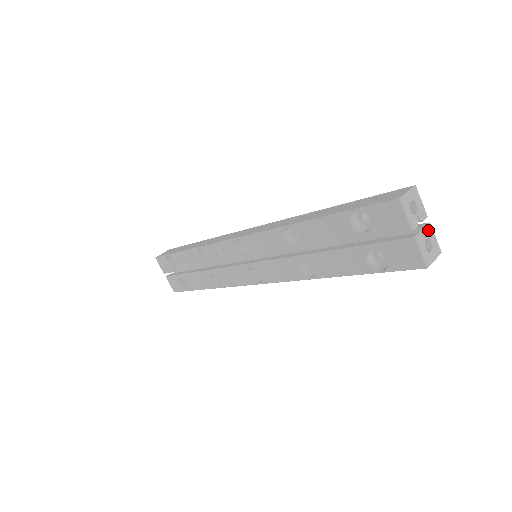
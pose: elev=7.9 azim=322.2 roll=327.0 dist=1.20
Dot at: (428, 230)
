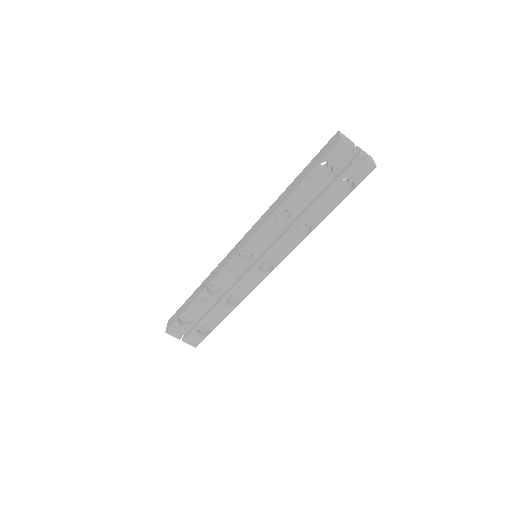
Dot at: (360, 149)
